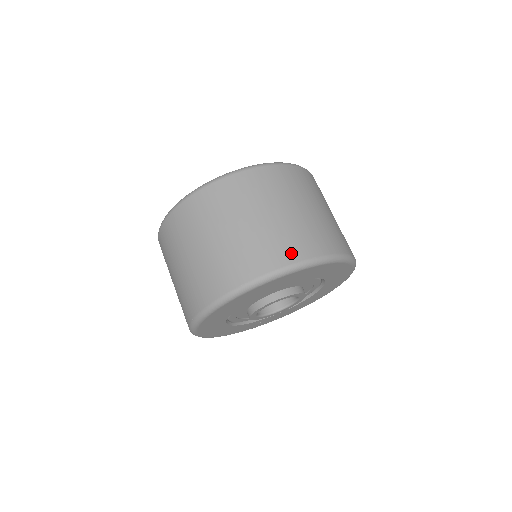
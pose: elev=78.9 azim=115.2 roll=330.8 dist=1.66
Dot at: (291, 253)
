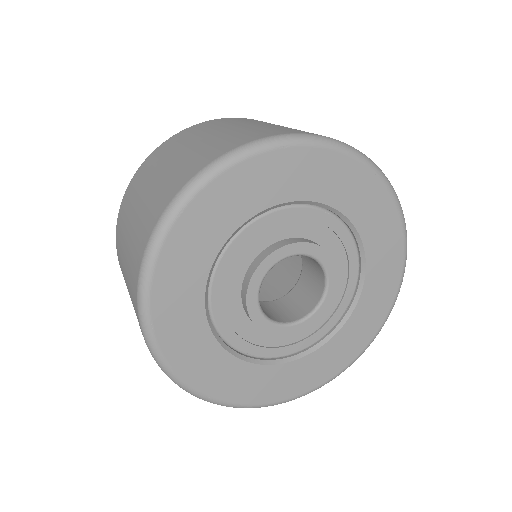
Dot at: (304, 132)
